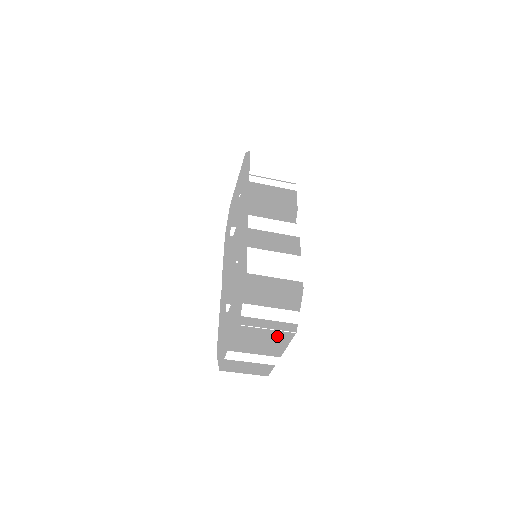
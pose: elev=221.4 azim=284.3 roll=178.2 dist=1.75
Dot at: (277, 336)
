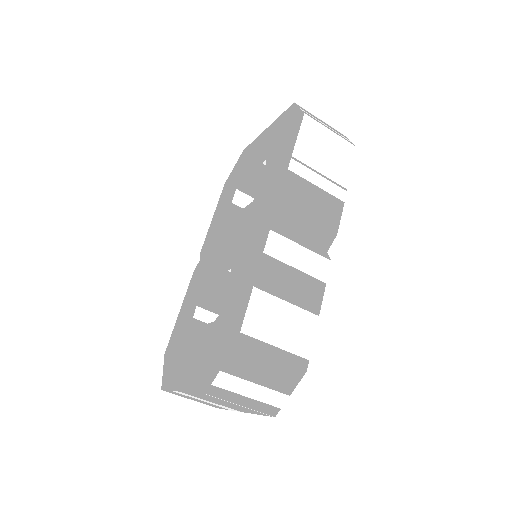
Dot at: occluded
